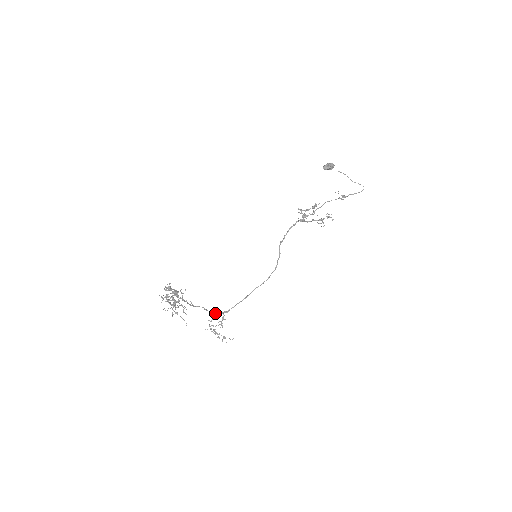
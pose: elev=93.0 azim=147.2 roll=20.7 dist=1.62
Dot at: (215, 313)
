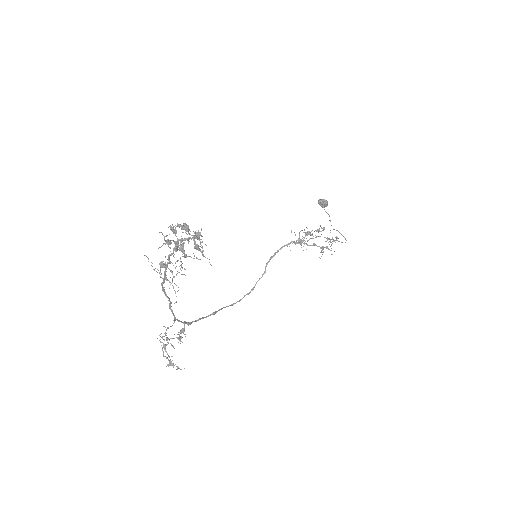
Dot at: occluded
